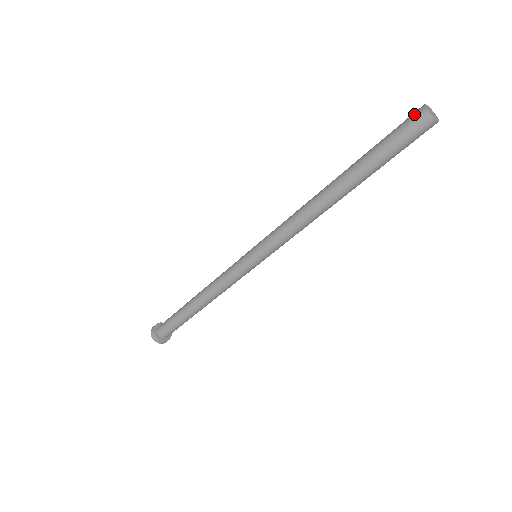
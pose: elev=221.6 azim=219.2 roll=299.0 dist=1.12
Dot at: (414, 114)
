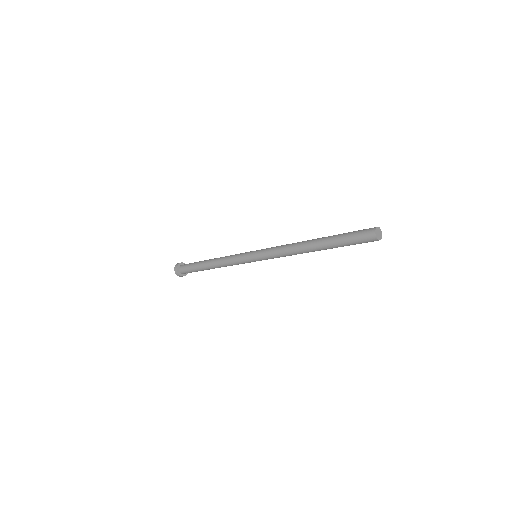
Dot at: (369, 229)
